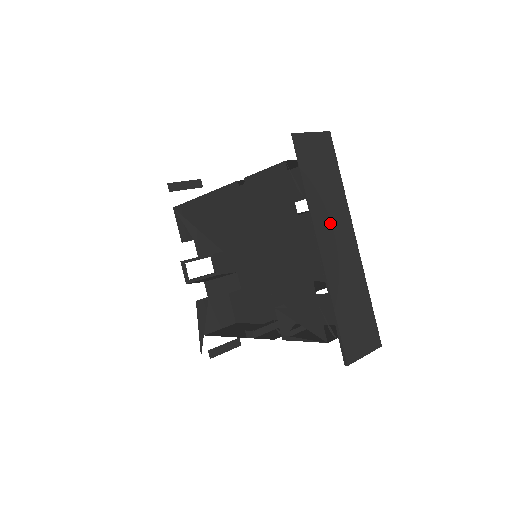
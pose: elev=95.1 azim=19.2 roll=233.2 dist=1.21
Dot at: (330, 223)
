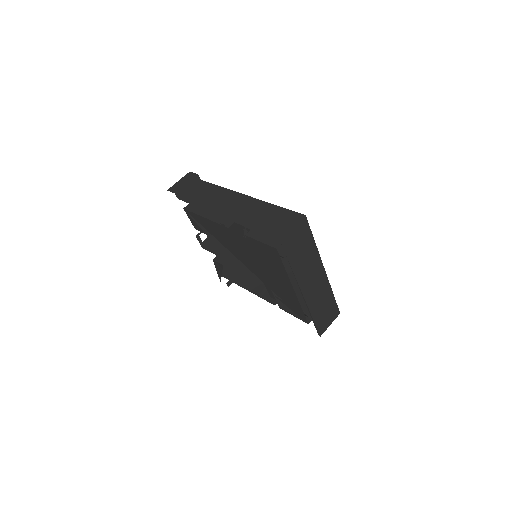
Dot at: (308, 274)
